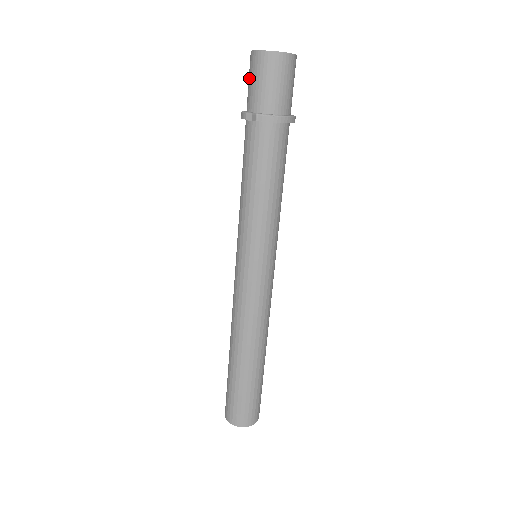
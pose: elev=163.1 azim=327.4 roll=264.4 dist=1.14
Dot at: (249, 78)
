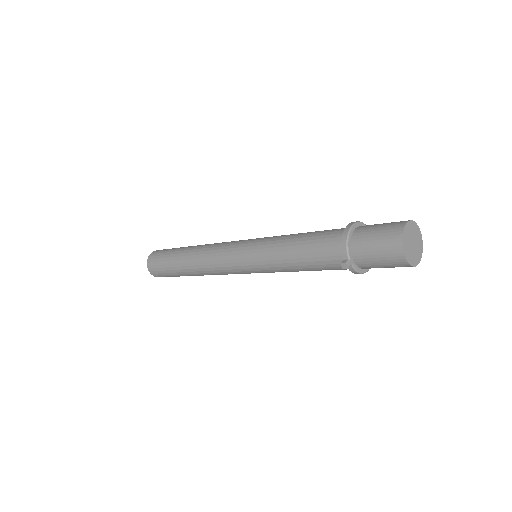
Dot at: (378, 241)
